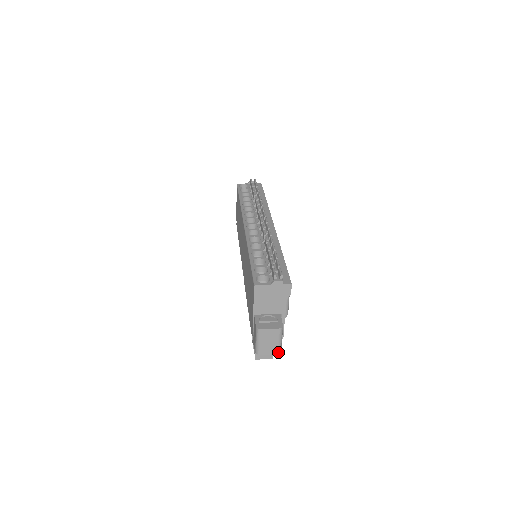
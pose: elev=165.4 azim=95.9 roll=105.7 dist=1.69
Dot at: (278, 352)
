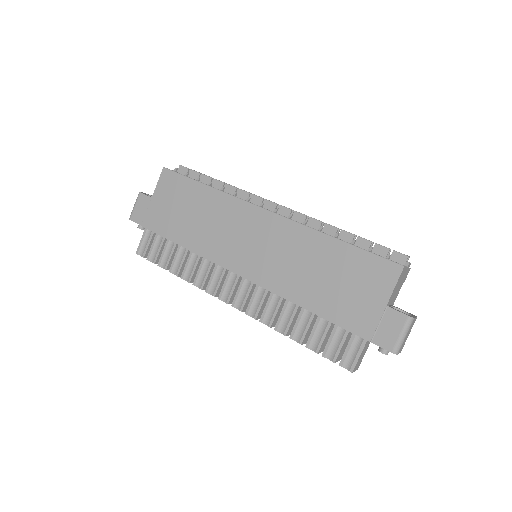
Dot at: occluded
